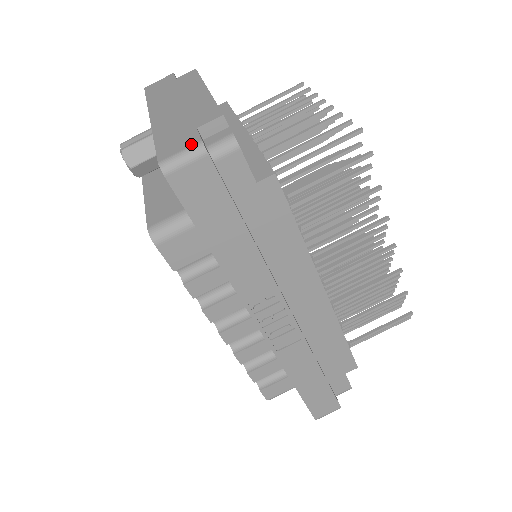
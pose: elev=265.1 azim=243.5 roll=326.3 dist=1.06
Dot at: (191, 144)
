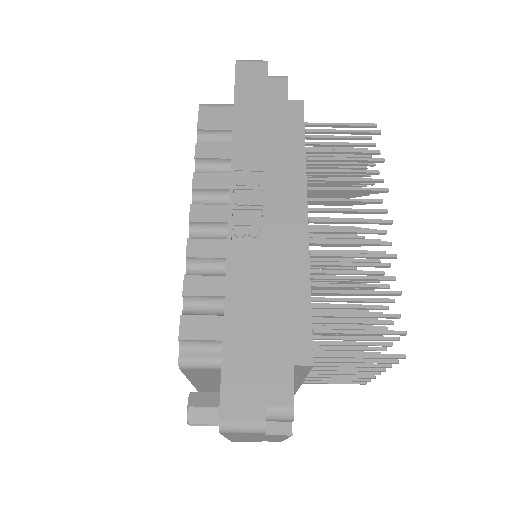
Dot at: occluded
